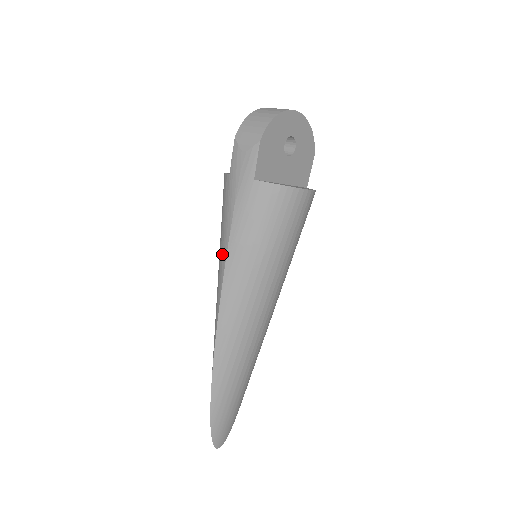
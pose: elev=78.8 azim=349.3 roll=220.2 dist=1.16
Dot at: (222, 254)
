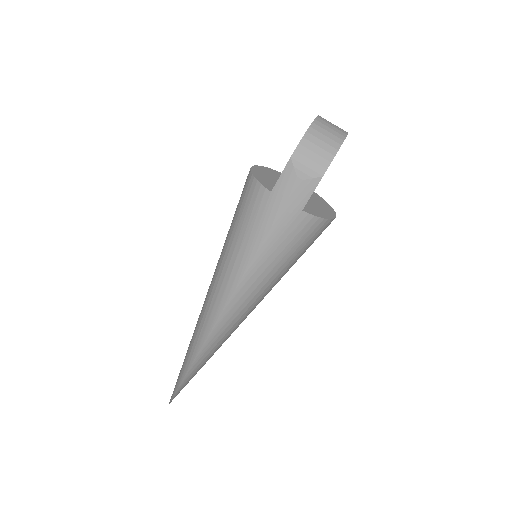
Dot at: (239, 265)
